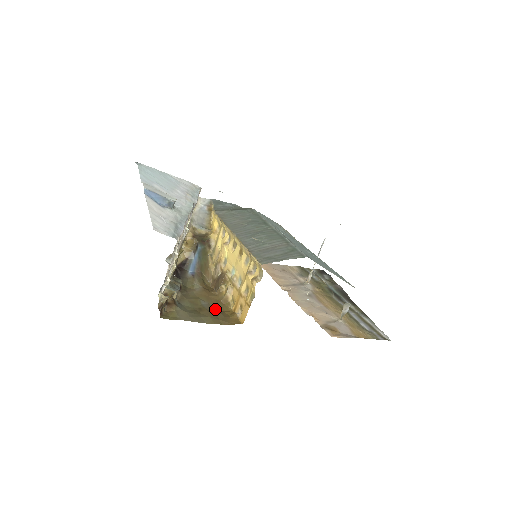
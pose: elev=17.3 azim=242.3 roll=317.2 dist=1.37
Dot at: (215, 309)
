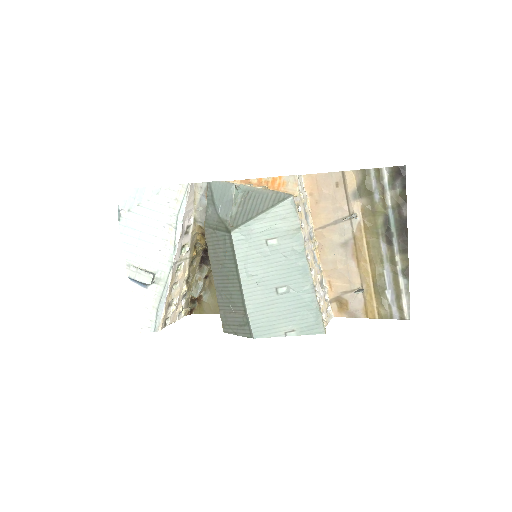
Dot at: occluded
